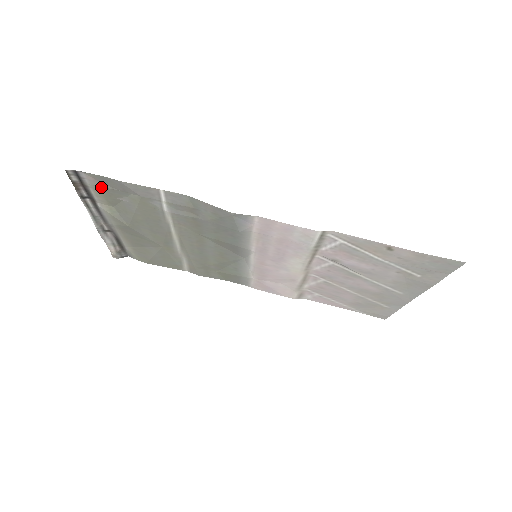
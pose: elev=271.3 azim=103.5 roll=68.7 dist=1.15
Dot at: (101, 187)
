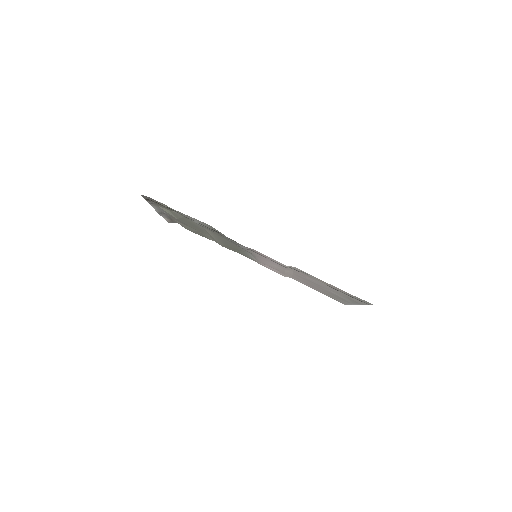
Dot at: (162, 205)
